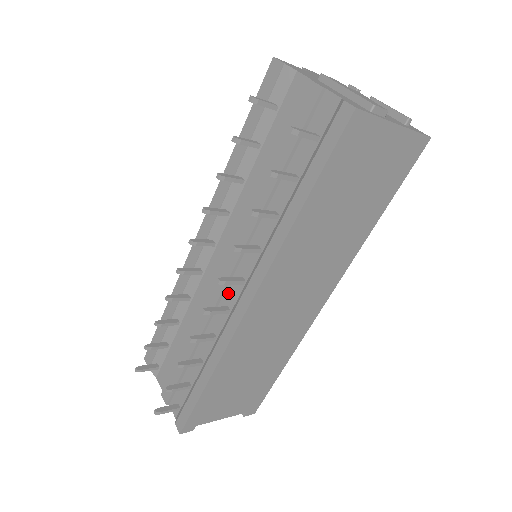
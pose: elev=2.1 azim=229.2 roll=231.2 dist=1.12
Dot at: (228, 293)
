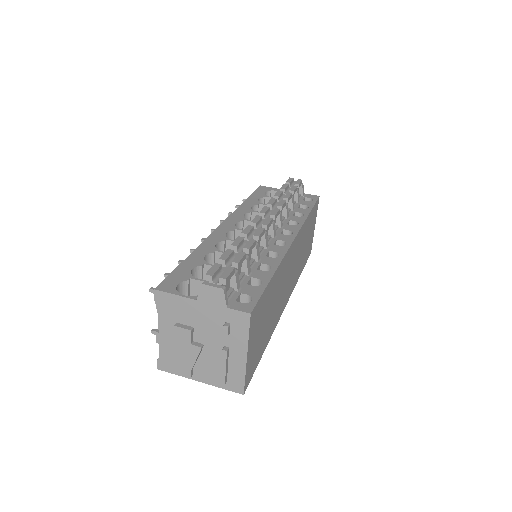
Dot at: occluded
